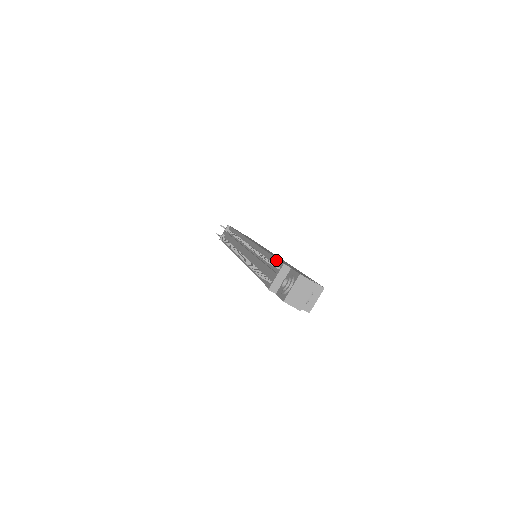
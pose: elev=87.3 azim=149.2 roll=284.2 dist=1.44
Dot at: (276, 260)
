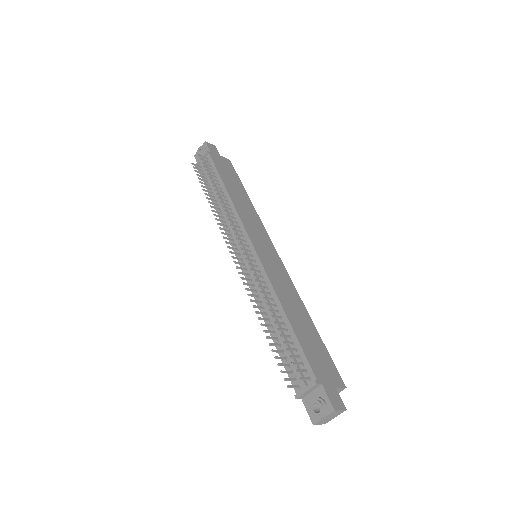
Dot at: (301, 351)
